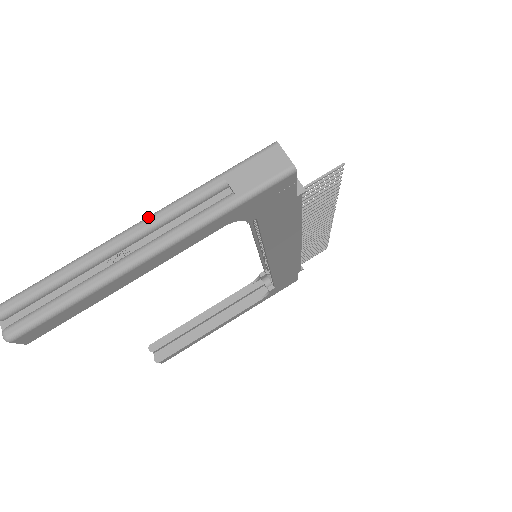
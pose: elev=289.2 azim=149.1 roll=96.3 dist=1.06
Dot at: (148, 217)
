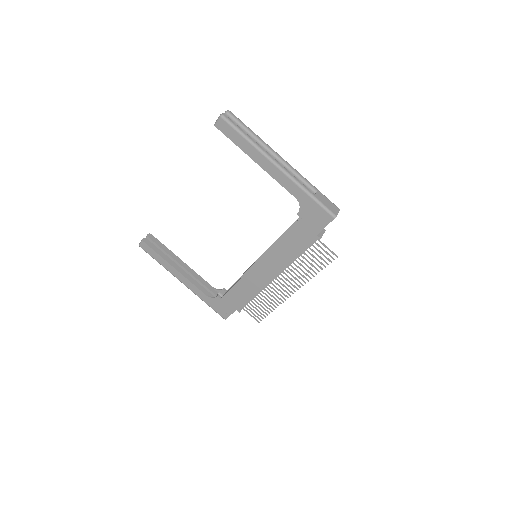
Dot at: (289, 164)
